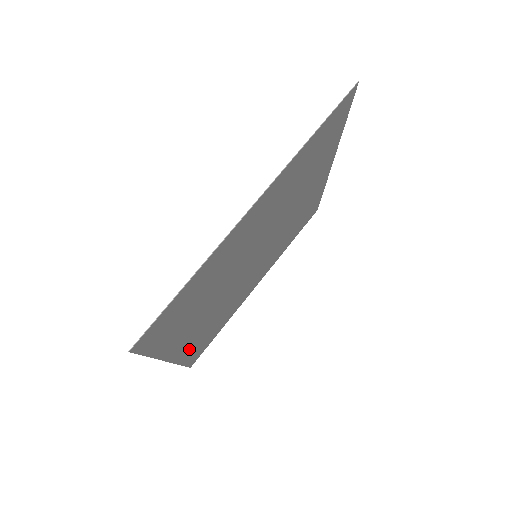
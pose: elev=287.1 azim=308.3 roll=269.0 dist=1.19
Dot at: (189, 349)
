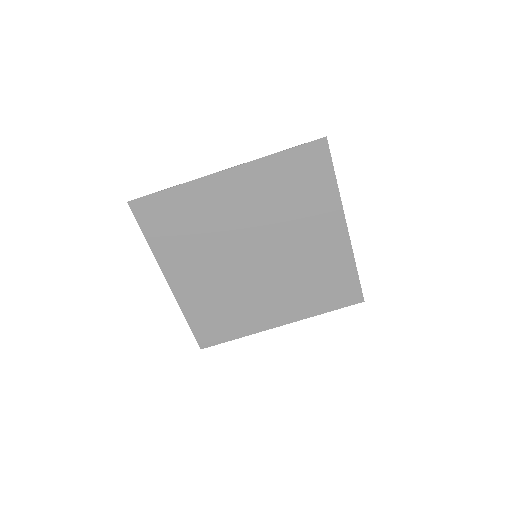
Dot at: (192, 302)
